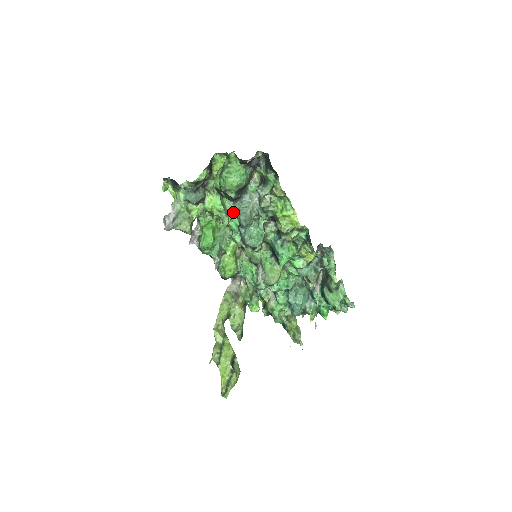
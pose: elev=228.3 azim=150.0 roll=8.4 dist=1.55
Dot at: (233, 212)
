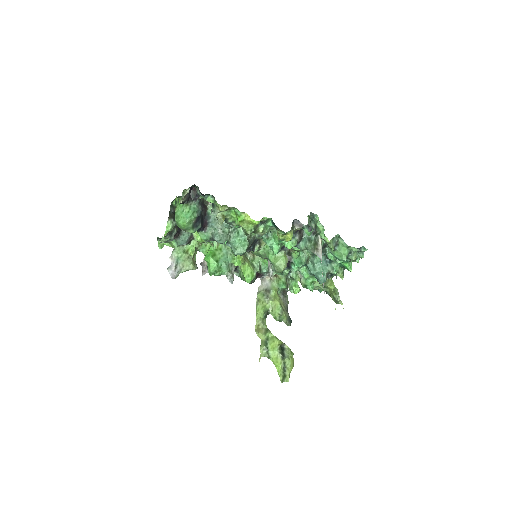
Dot at: (209, 238)
